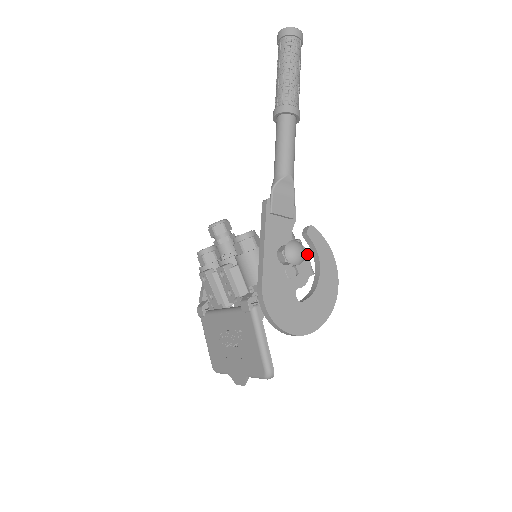
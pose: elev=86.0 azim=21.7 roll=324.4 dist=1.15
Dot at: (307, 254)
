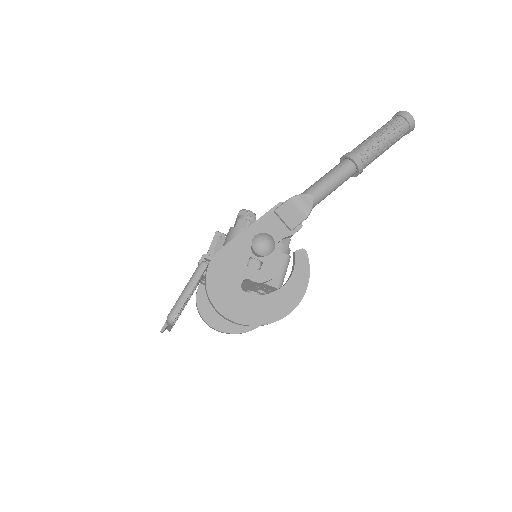
Dot at: (281, 265)
